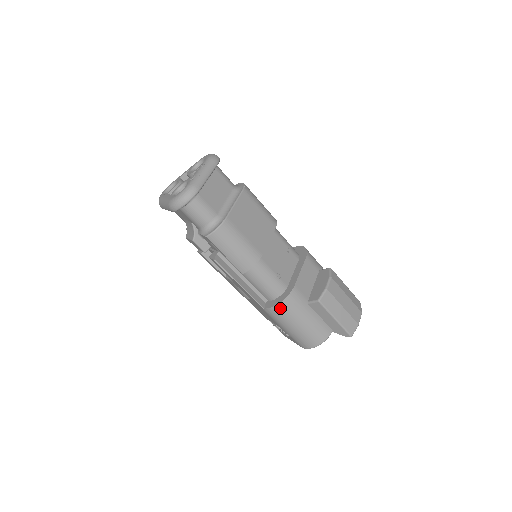
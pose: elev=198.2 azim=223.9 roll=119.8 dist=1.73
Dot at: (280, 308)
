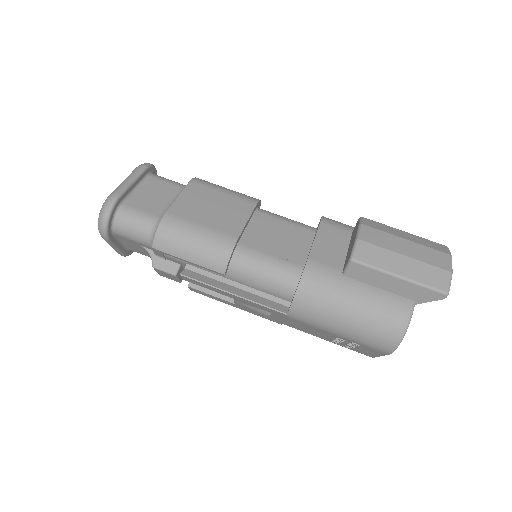
Dot at: (302, 299)
